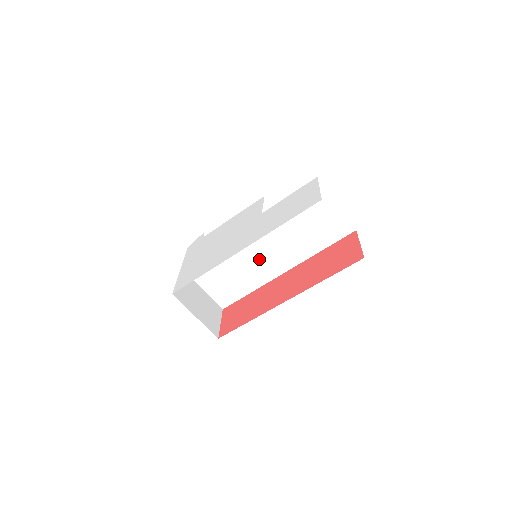
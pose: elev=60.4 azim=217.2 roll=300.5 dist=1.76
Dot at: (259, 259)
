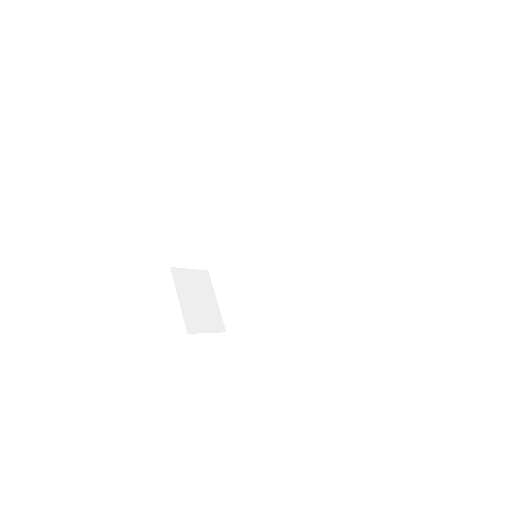
Dot at: (267, 271)
